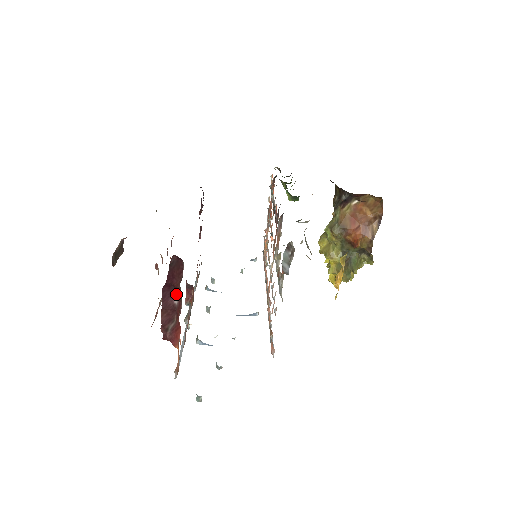
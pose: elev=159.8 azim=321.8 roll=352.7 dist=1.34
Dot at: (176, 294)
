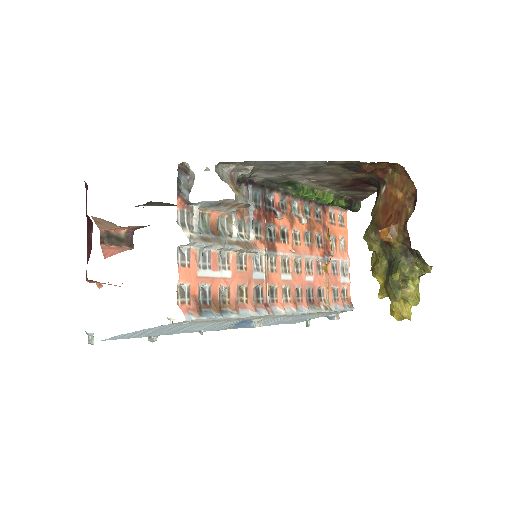
Dot at: (92, 227)
